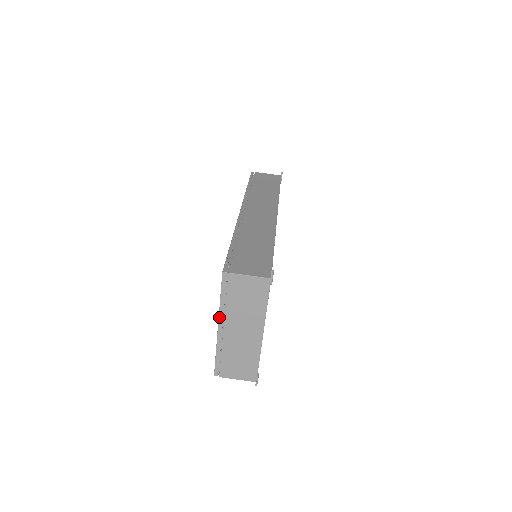
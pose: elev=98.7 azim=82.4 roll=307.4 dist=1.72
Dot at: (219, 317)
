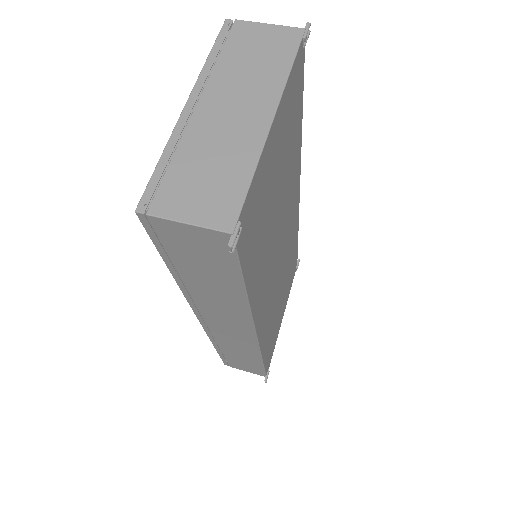
Dot at: (195, 85)
